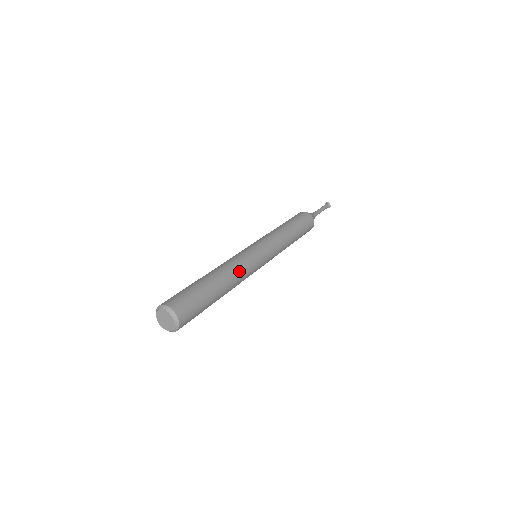
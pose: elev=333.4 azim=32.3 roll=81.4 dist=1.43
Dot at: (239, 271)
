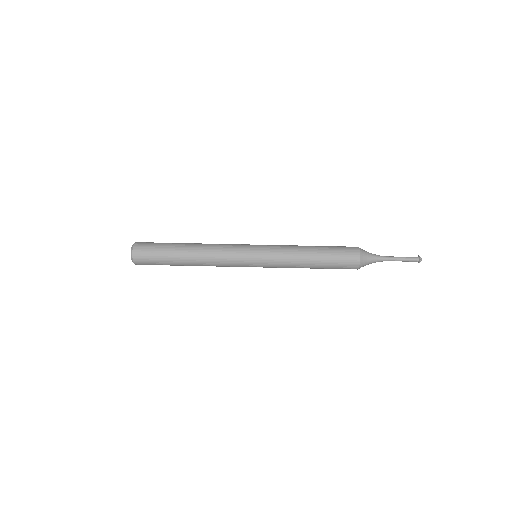
Dot at: (213, 264)
